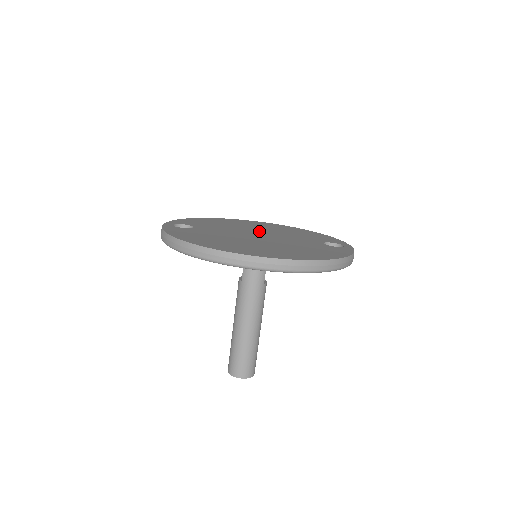
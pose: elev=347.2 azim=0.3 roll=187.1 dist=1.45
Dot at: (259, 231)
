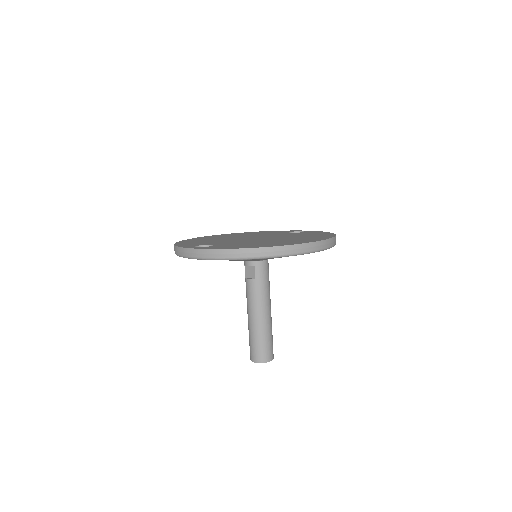
Dot at: (242, 237)
